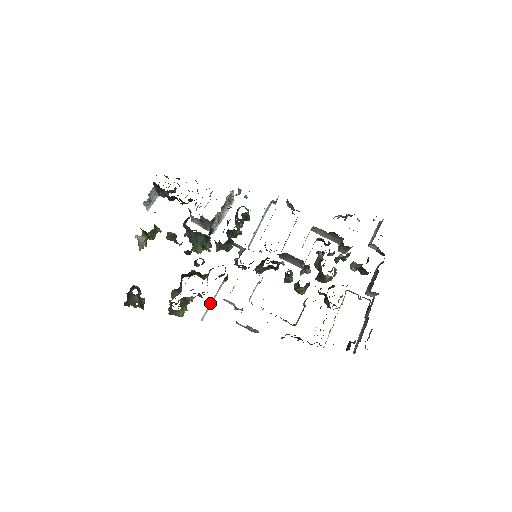
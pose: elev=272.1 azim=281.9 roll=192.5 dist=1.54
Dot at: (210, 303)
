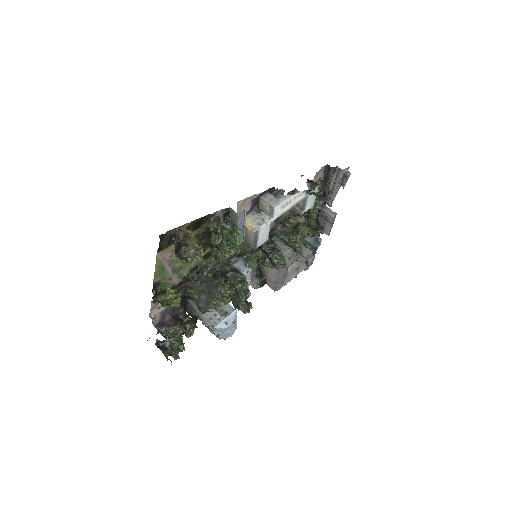
Dot at: occluded
